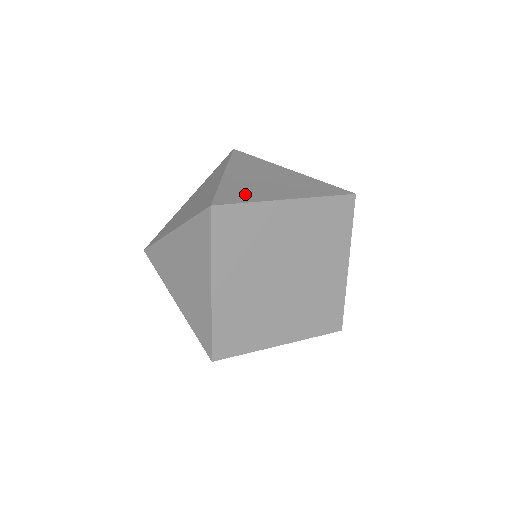
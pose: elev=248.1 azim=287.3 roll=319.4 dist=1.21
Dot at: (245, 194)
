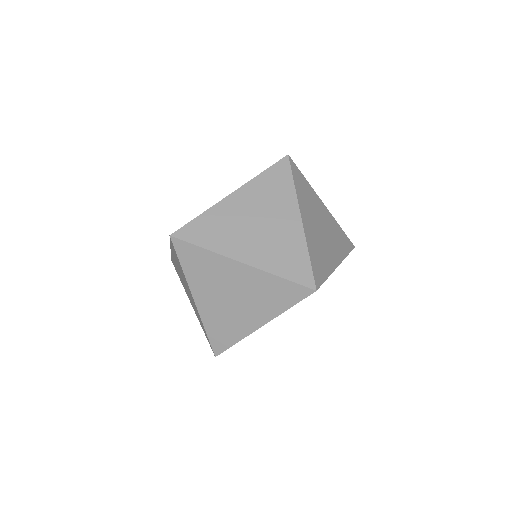
Dot at: (322, 263)
